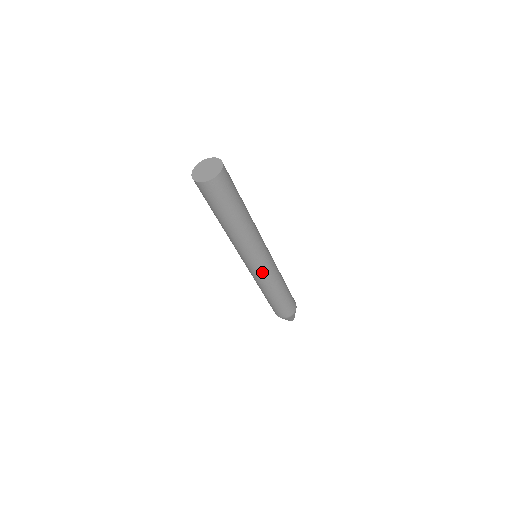
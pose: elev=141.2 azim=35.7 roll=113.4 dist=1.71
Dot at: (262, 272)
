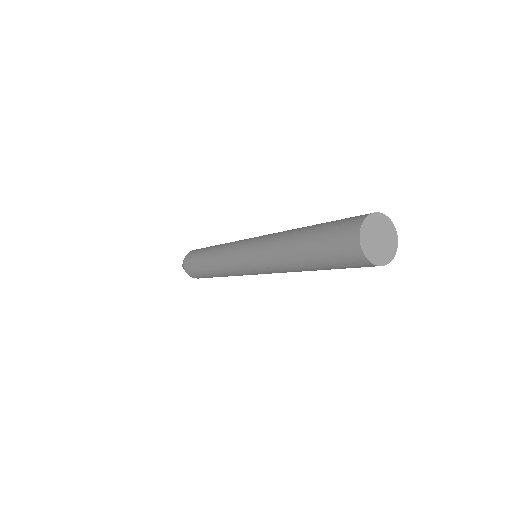
Dot at: (244, 274)
